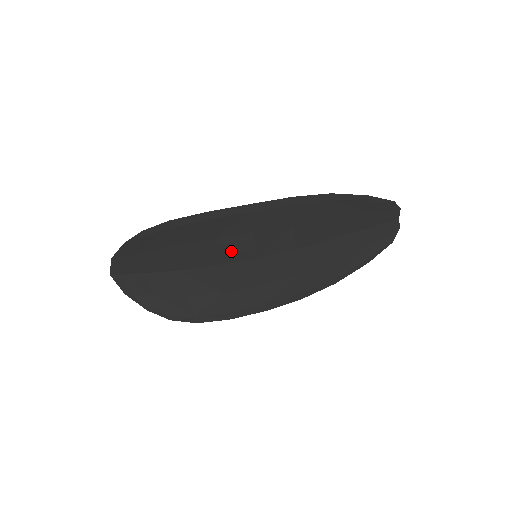
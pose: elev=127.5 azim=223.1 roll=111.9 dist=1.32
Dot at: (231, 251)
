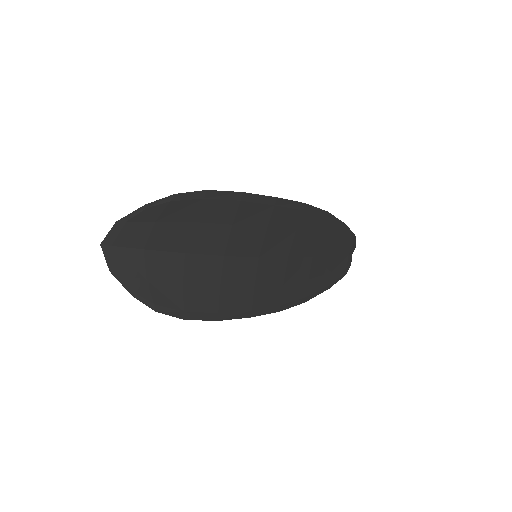
Dot at: (242, 243)
